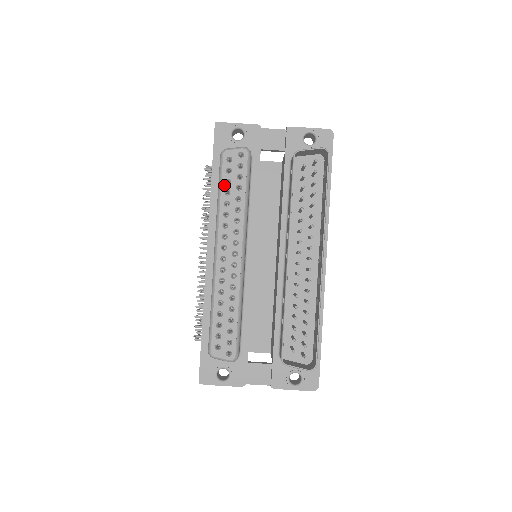
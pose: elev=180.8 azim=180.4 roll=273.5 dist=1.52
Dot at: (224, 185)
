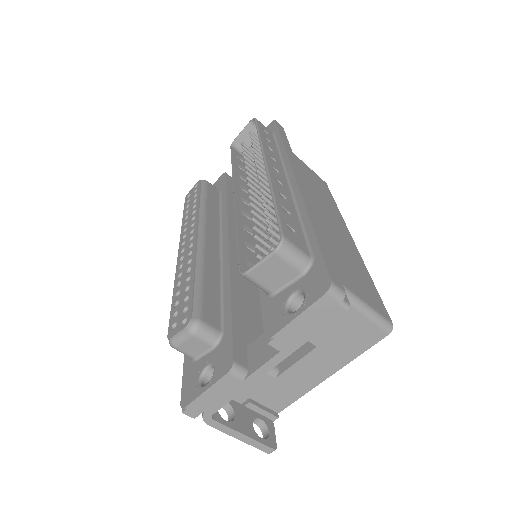
Dot at: (185, 211)
